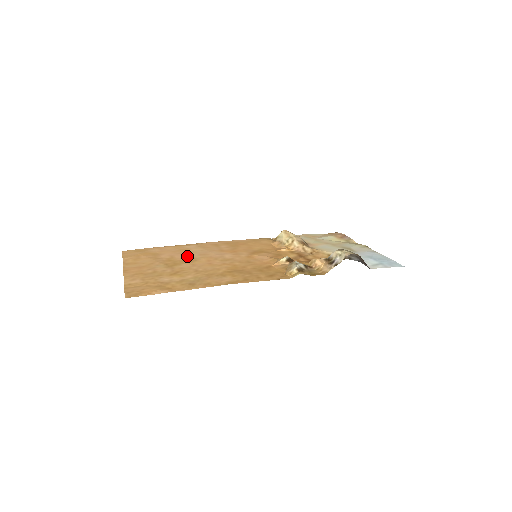
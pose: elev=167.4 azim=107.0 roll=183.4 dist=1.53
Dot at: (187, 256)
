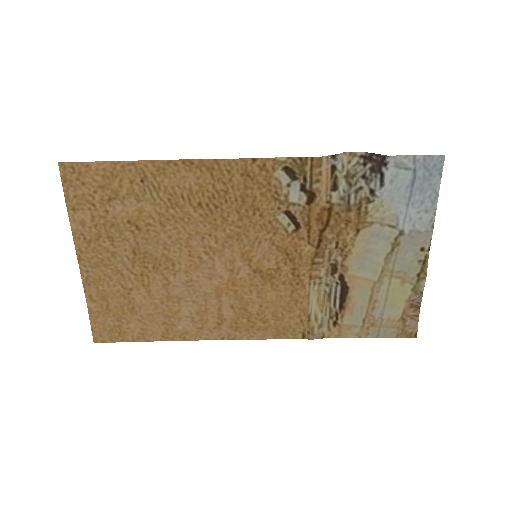
Dot at: (168, 284)
